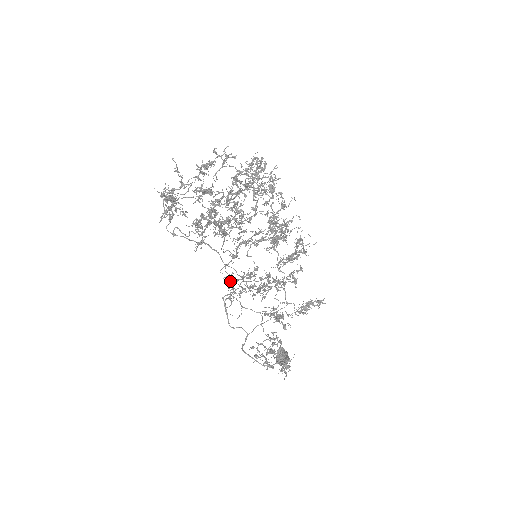
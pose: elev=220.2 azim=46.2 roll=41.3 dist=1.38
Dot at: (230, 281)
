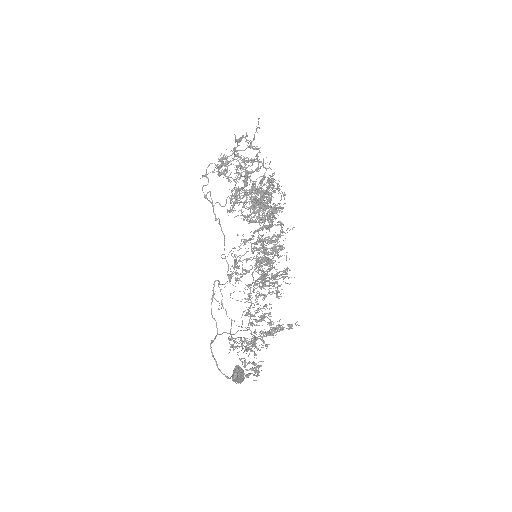
Dot at: (236, 261)
